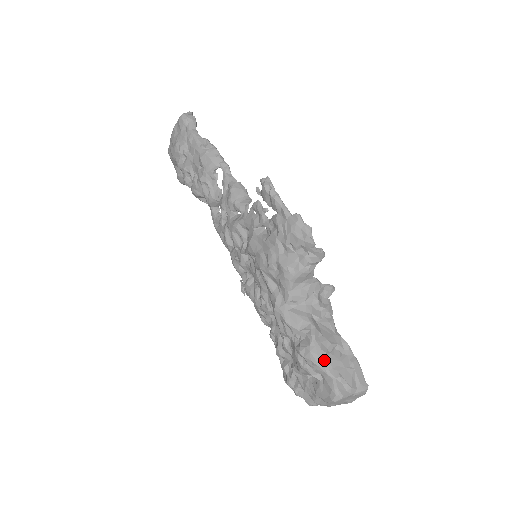
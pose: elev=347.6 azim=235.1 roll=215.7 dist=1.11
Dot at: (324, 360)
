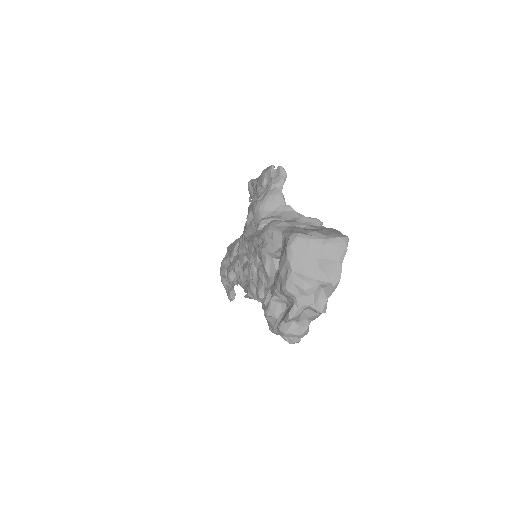
Dot at: (282, 227)
